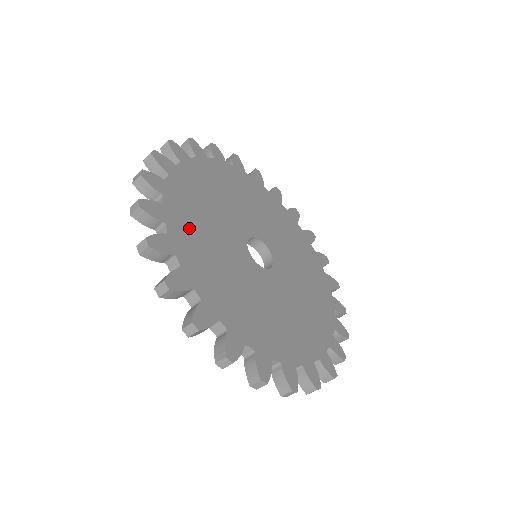
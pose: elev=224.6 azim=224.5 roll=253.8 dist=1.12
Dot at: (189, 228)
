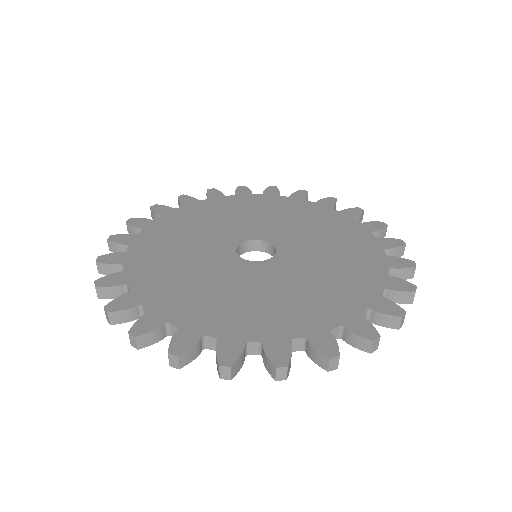
Dot at: (153, 259)
